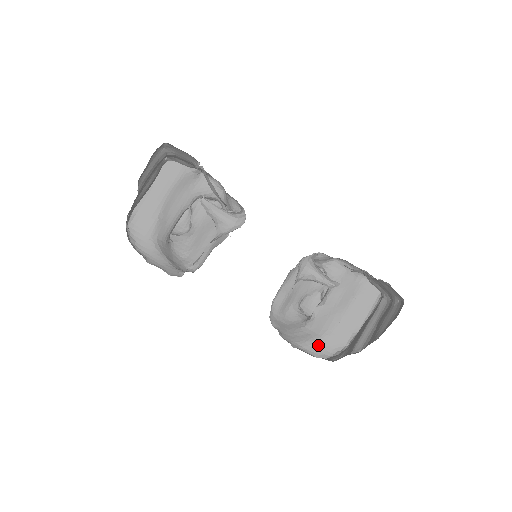
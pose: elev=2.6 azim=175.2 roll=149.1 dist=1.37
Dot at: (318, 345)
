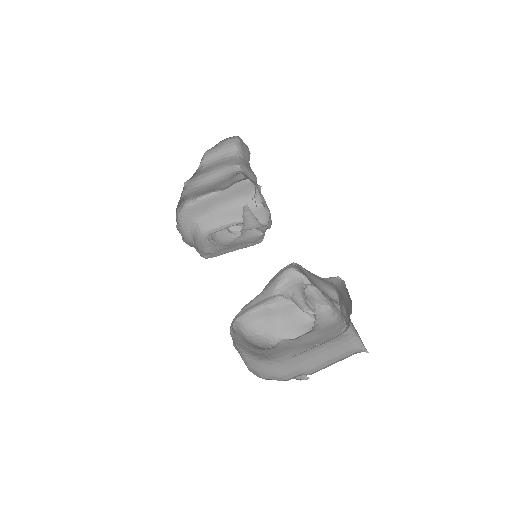
Dot at: (260, 364)
